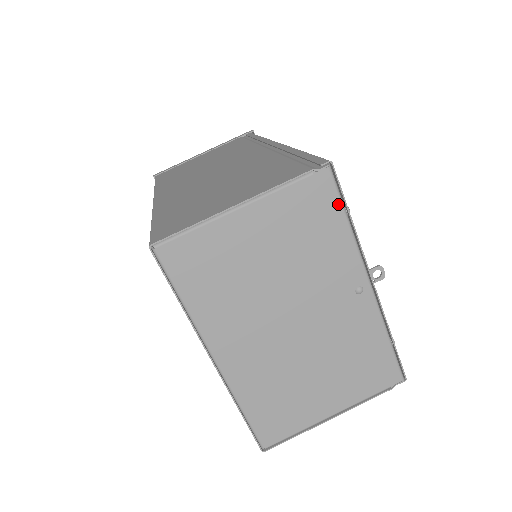
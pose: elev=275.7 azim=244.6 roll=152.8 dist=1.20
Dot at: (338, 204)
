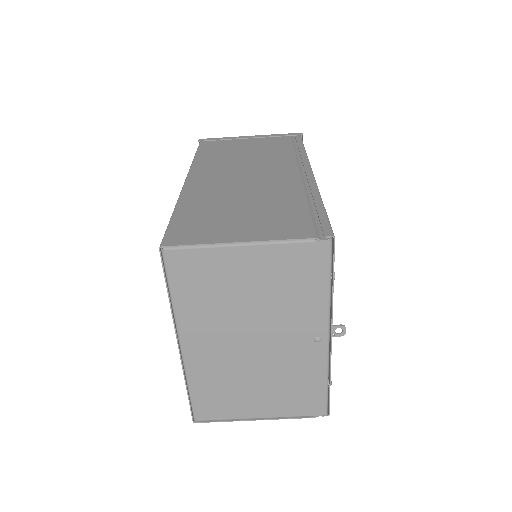
Dot at: (327, 271)
